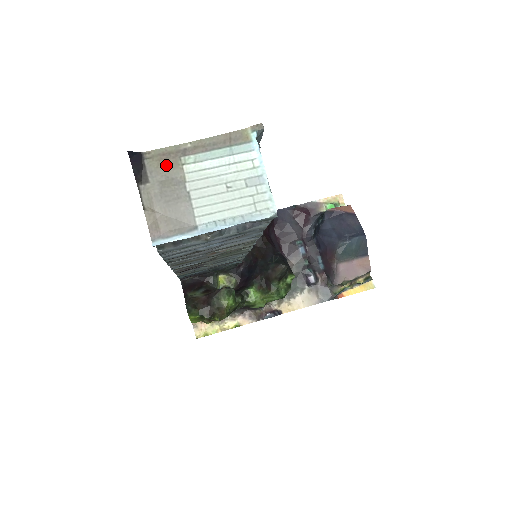
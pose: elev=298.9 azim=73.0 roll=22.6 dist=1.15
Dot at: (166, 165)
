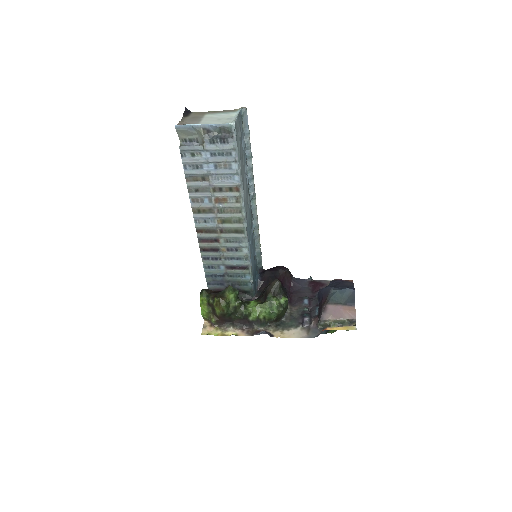
Dot at: (198, 114)
